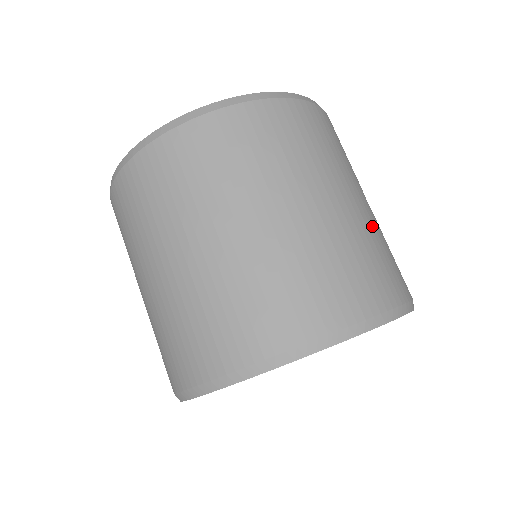
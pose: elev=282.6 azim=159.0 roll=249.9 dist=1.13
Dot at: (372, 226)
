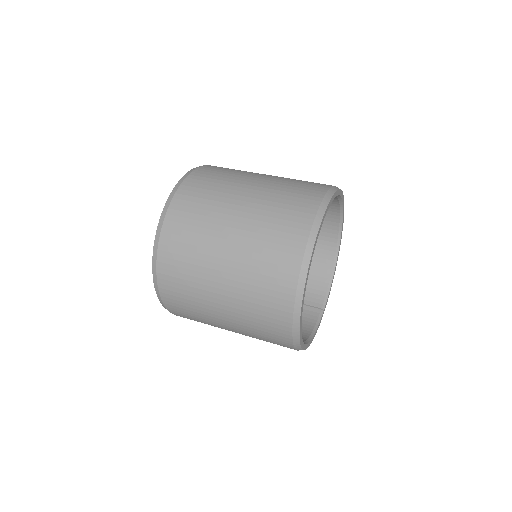
Dot at: (282, 179)
